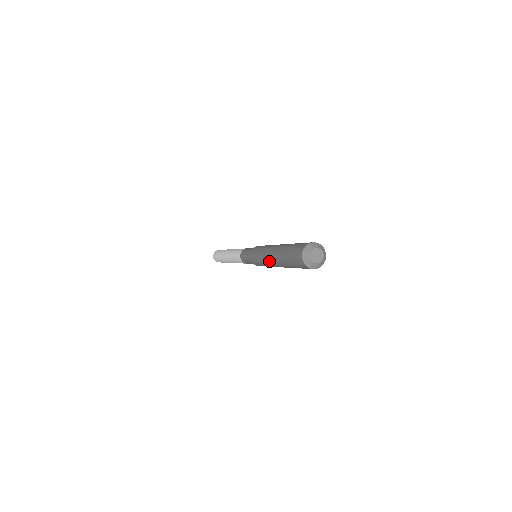
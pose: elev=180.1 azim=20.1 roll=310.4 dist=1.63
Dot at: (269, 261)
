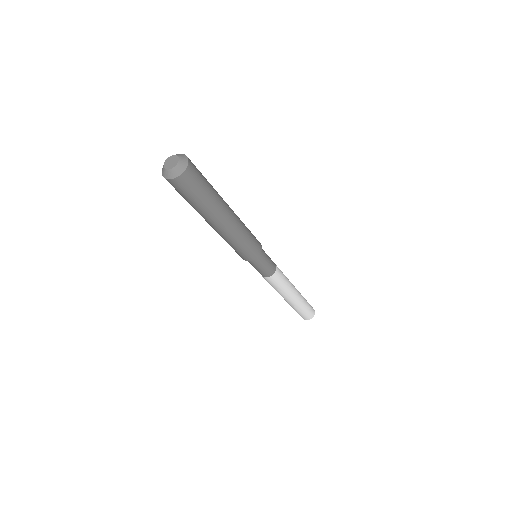
Dot at: (214, 229)
